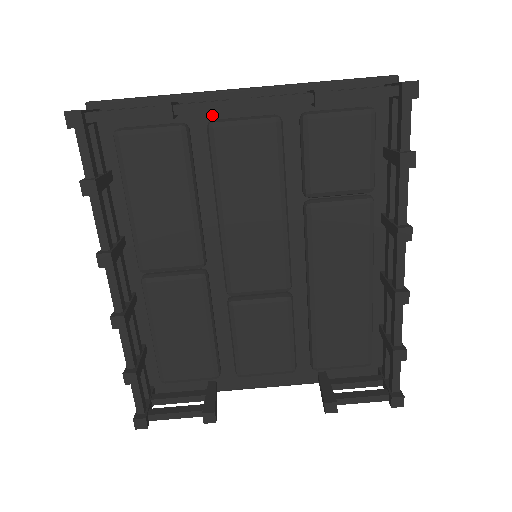
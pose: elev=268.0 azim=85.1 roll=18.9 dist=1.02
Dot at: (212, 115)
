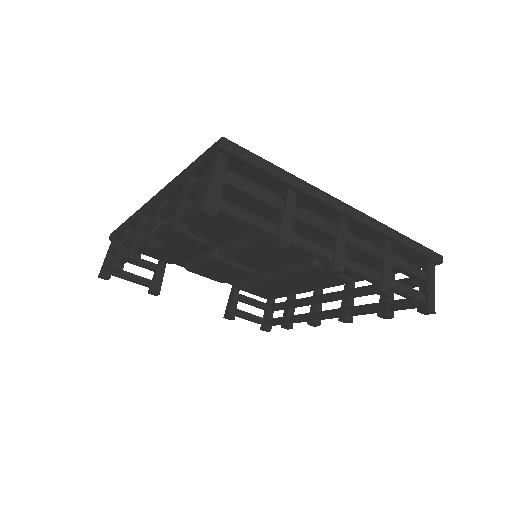
Dot at: (312, 209)
